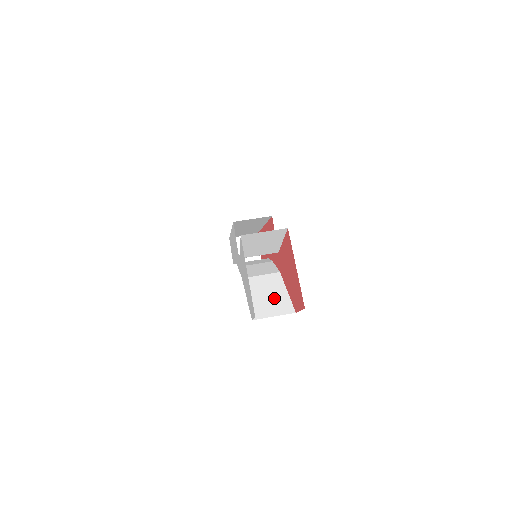
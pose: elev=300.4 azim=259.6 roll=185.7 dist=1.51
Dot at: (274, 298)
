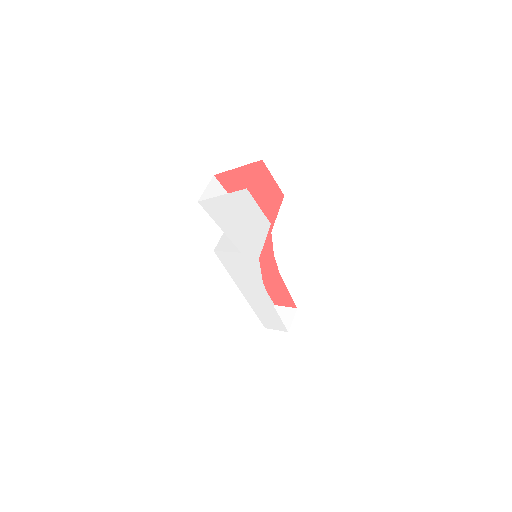
Dot at: occluded
